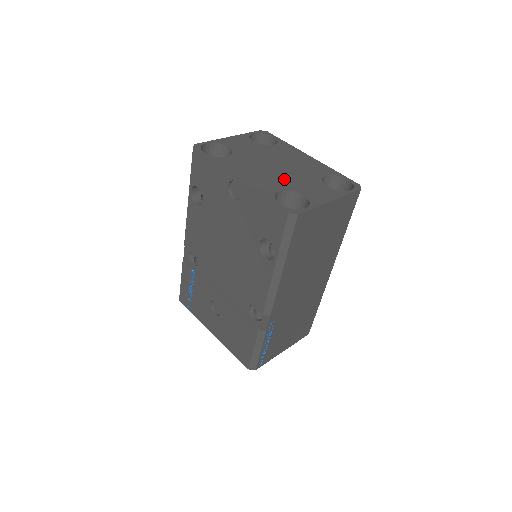
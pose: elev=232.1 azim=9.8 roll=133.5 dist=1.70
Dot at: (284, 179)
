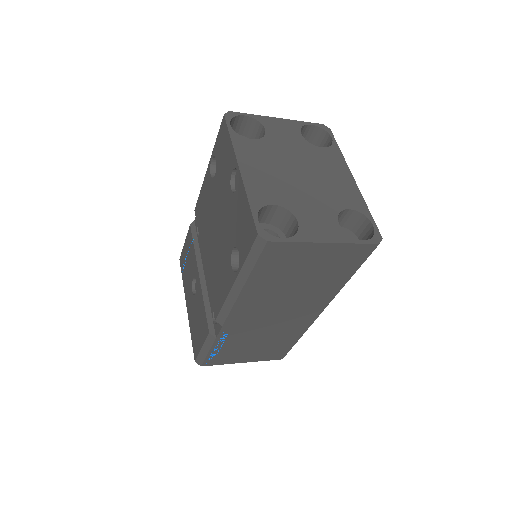
Dot at: (293, 192)
